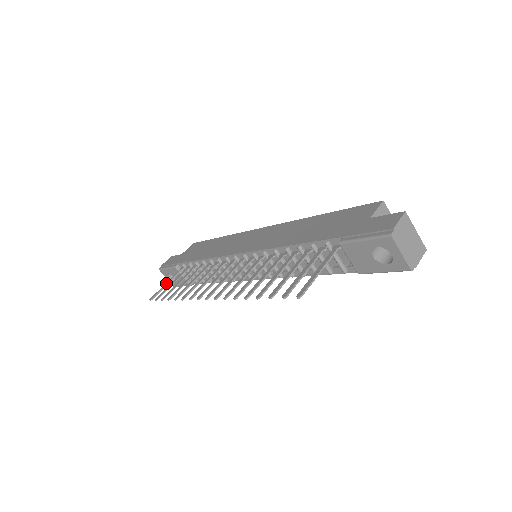
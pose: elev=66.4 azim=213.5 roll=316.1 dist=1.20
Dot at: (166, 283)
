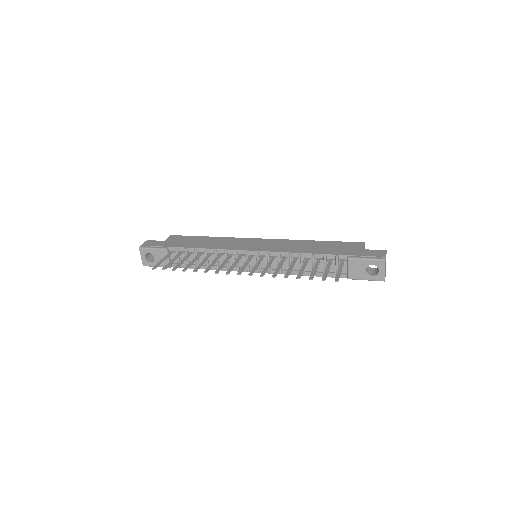
Dot at: (163, 259)
